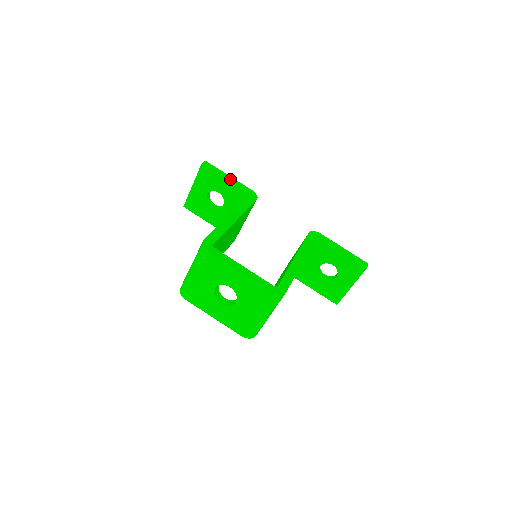
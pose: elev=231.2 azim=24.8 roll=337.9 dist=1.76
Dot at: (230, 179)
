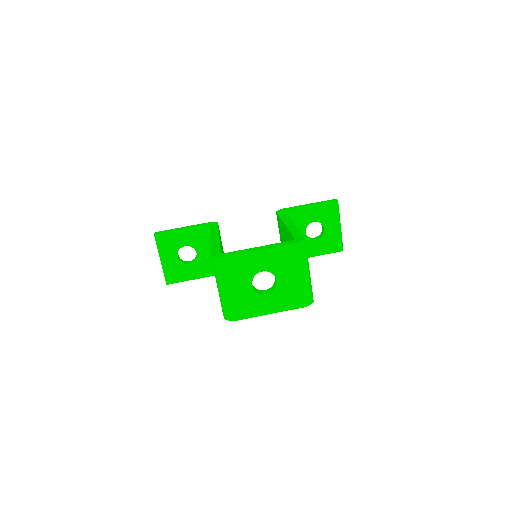
Dot at: (185, 228)
